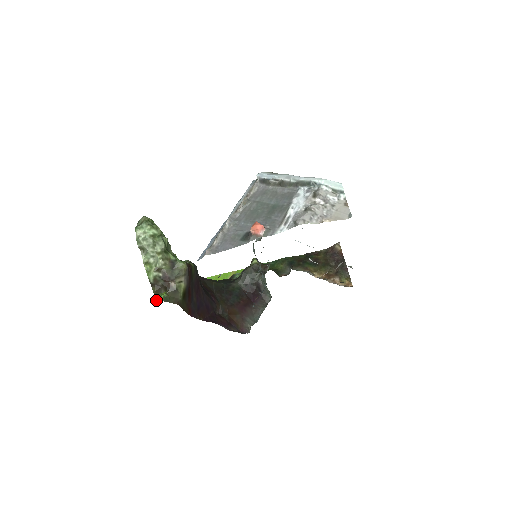
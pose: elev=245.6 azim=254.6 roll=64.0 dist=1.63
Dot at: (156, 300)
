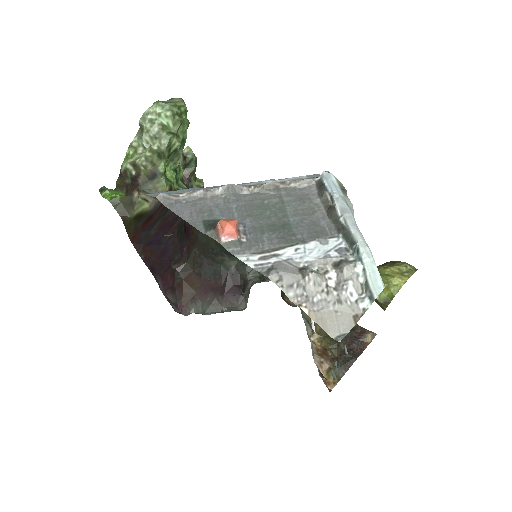
Dot at: (108, 192)
